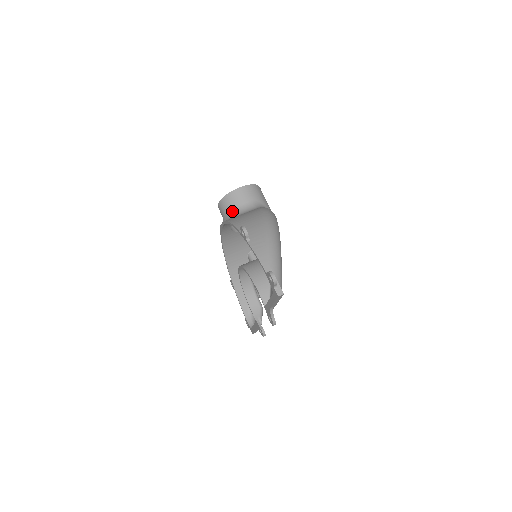
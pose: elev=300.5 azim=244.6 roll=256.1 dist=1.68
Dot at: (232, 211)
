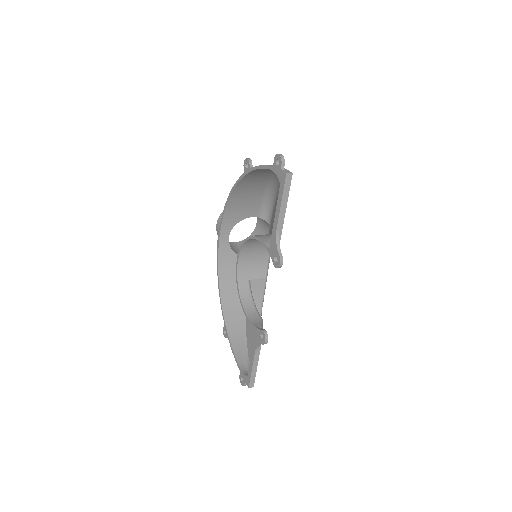
Dot at: occluded
